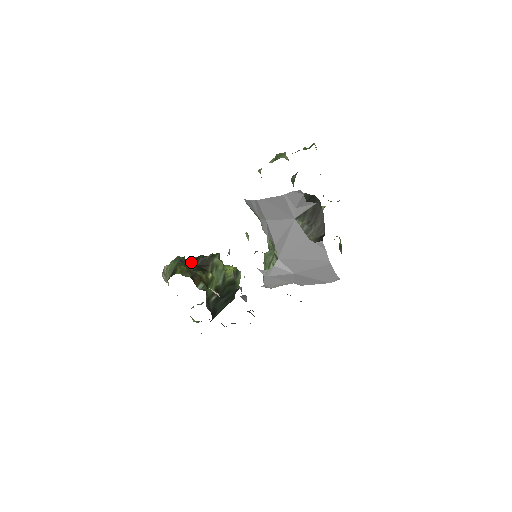
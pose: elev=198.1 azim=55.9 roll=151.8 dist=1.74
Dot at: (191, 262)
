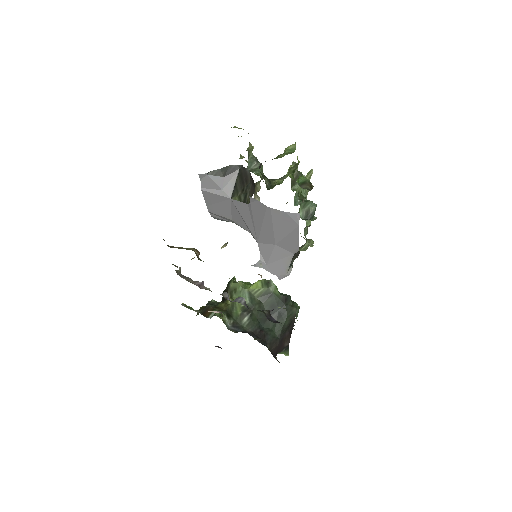
Dot at: occluded
